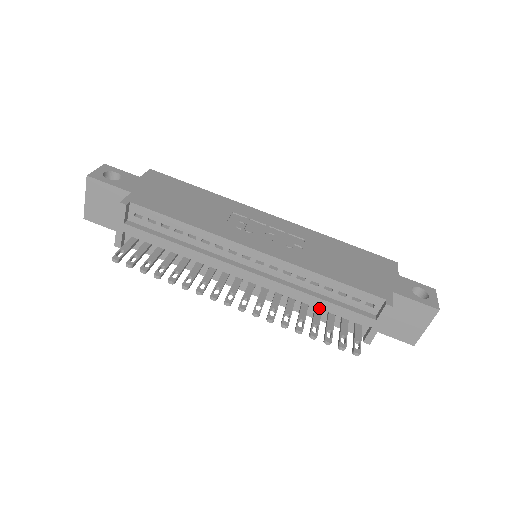
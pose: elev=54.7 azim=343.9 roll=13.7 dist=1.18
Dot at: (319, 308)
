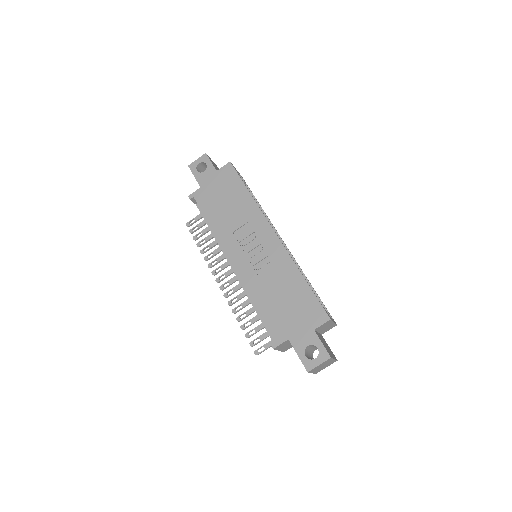
Dot at: occluded
